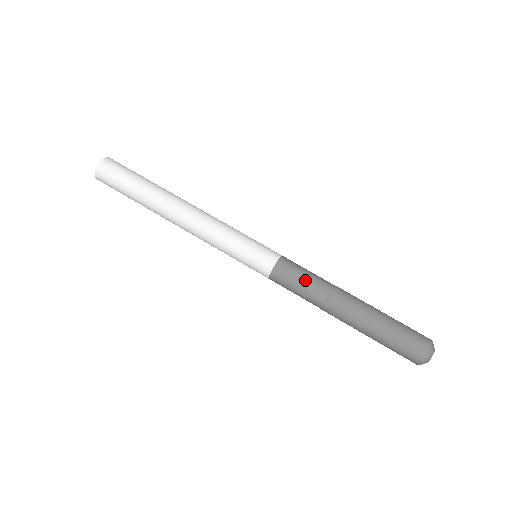
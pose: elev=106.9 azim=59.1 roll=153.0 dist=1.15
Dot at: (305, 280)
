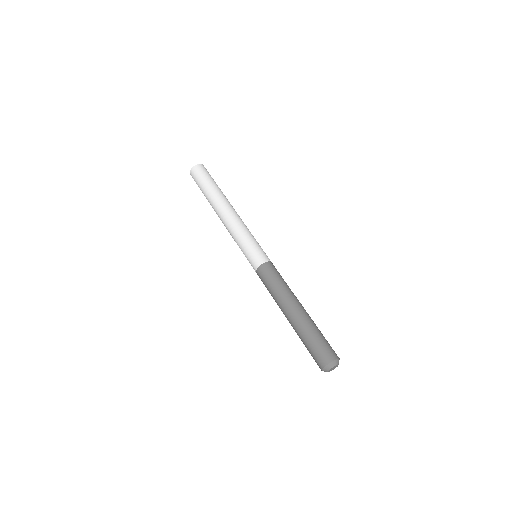
Dot at: (275, 281)
